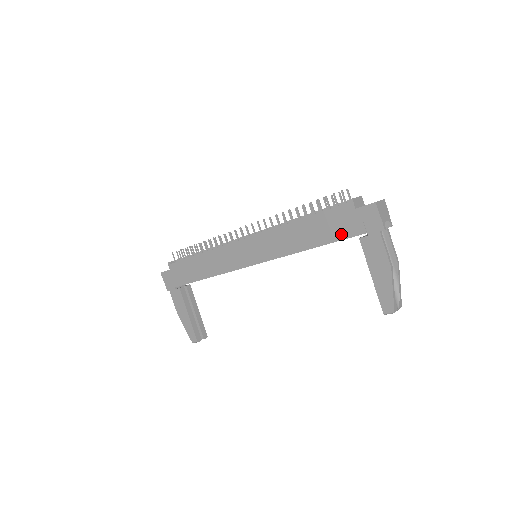
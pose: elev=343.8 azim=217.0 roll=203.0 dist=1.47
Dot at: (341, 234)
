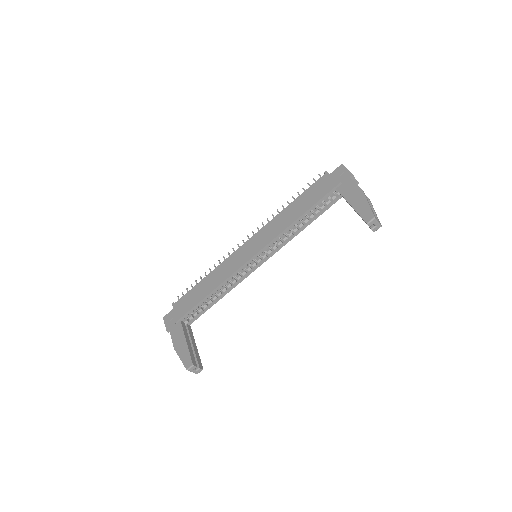
Dot at: (322, 193)
